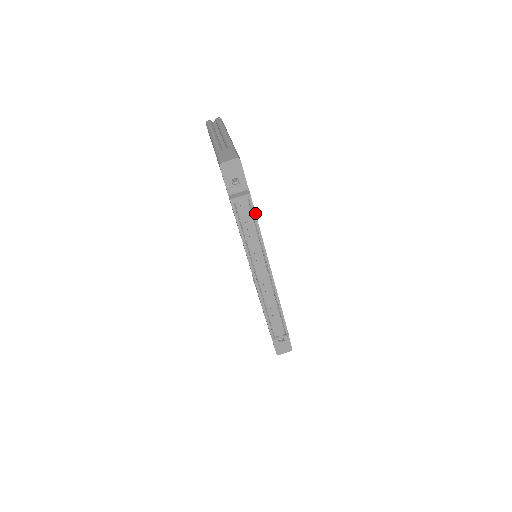
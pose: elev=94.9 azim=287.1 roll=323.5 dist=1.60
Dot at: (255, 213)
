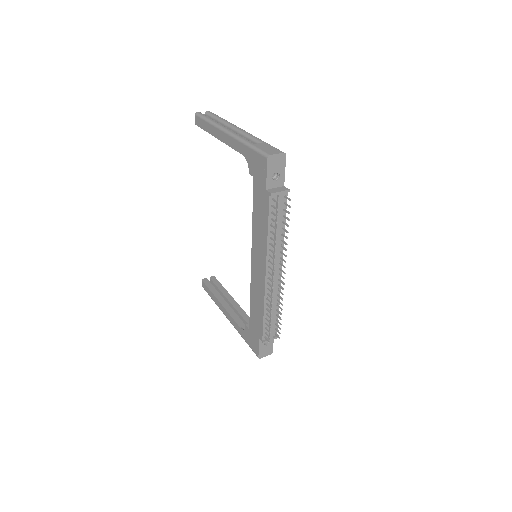
Dot at: (286, 210)
